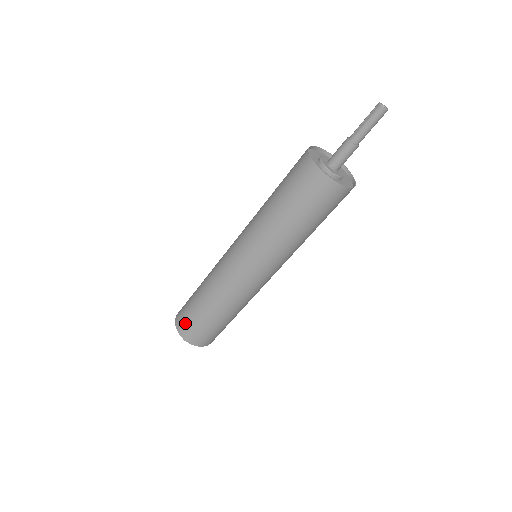
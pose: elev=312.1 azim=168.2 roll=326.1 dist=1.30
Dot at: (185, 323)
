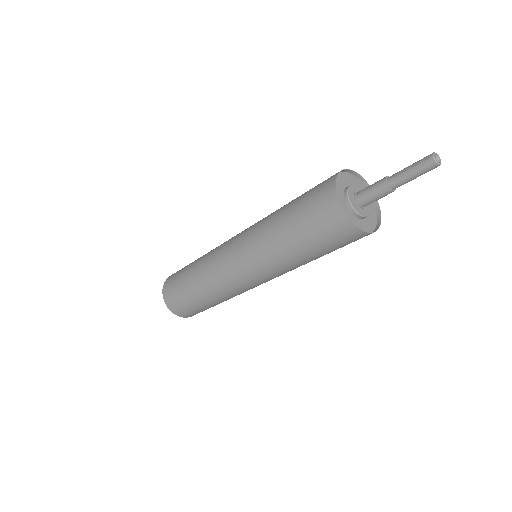
Dot at: (174, 300)
